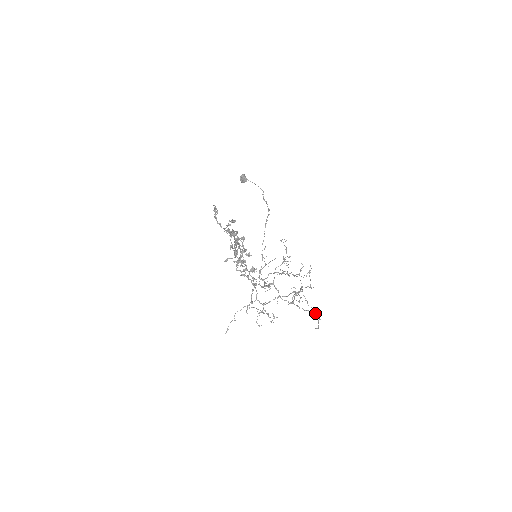
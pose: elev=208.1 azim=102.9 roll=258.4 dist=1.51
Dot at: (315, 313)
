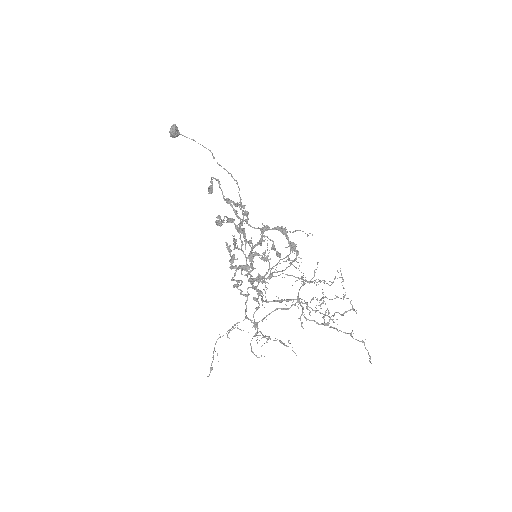
Dot at: occluded
